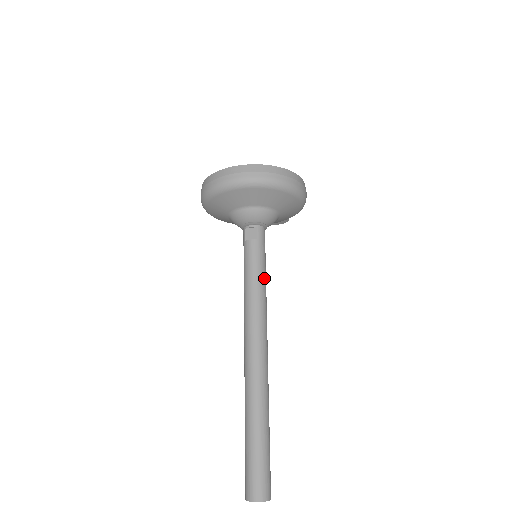
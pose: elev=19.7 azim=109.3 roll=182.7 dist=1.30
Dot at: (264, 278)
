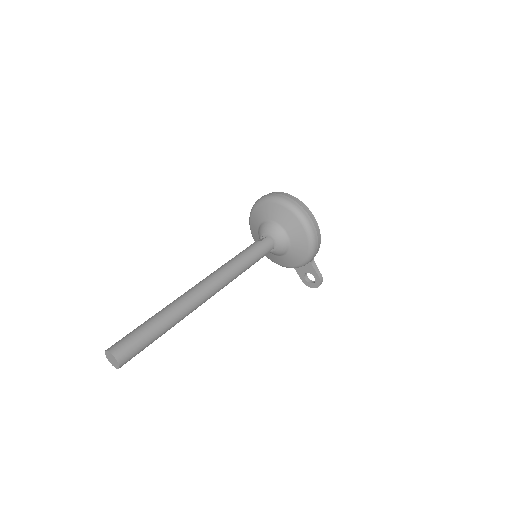
Dot at: (245, 259)
